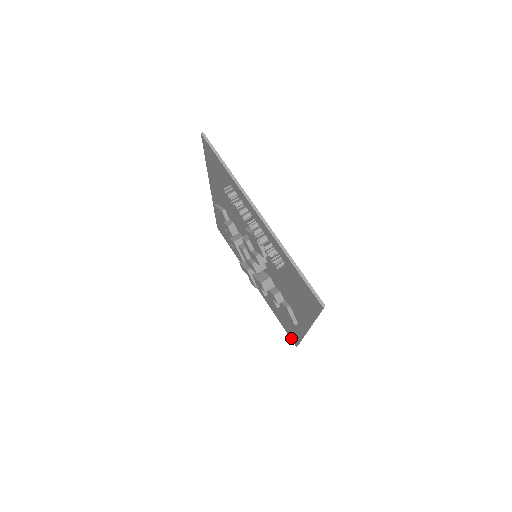
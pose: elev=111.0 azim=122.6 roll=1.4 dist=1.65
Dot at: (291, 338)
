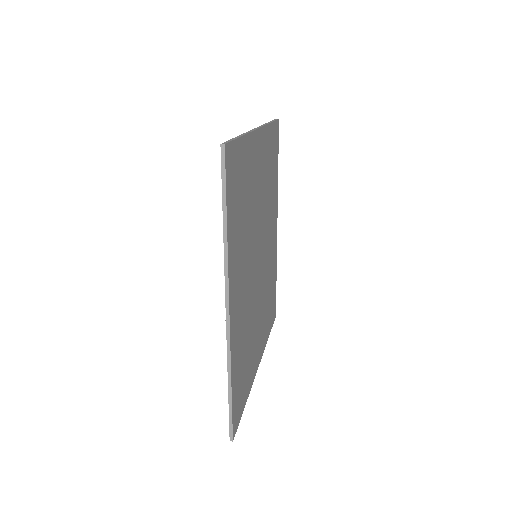
Dot at: occluded
